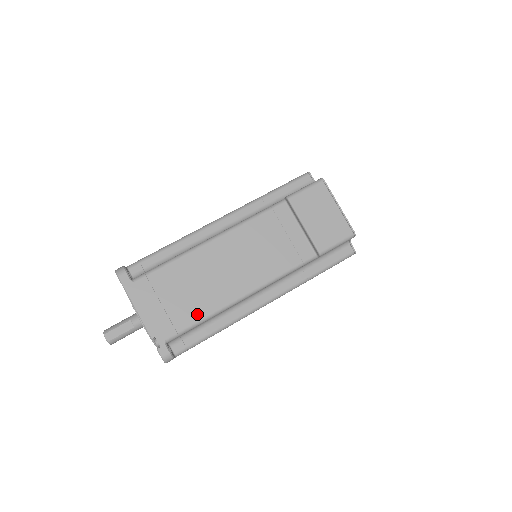
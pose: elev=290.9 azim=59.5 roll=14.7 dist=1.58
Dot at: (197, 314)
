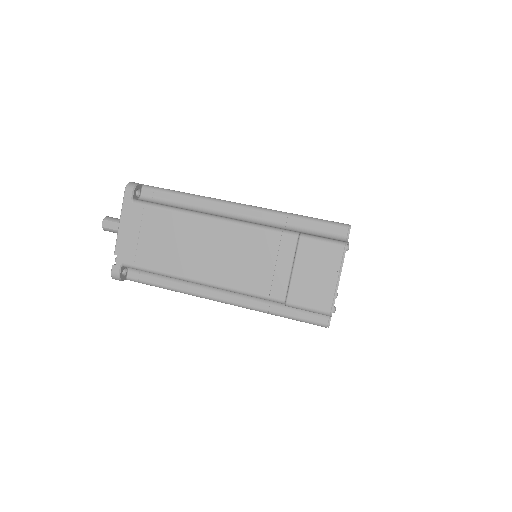
Dot at: (157, 265)
